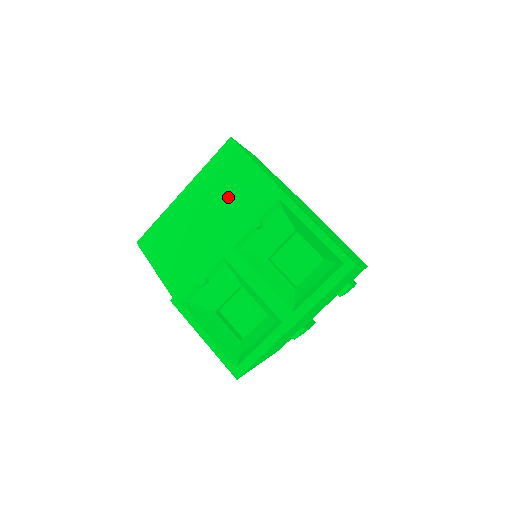
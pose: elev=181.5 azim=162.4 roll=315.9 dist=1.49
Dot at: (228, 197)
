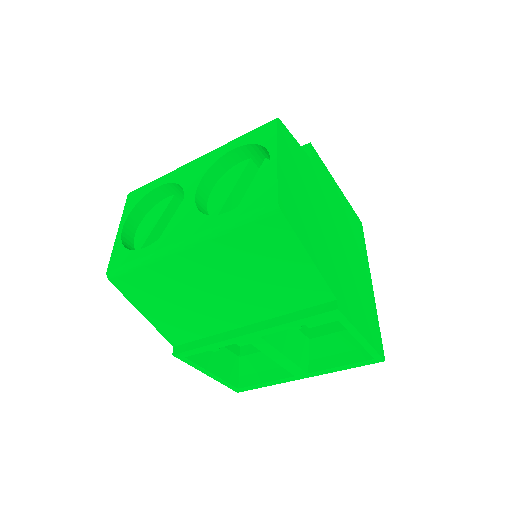
Dot at: (260, 282)
